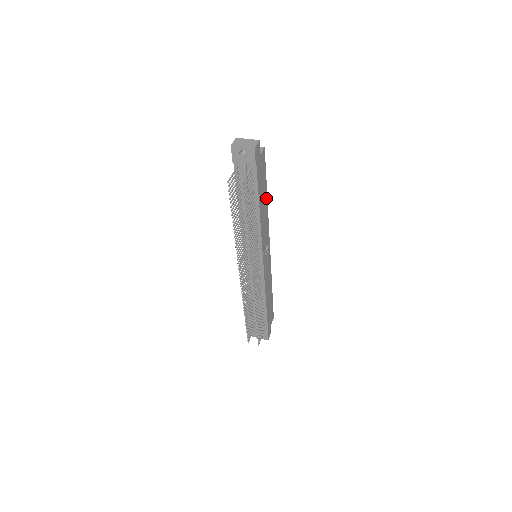
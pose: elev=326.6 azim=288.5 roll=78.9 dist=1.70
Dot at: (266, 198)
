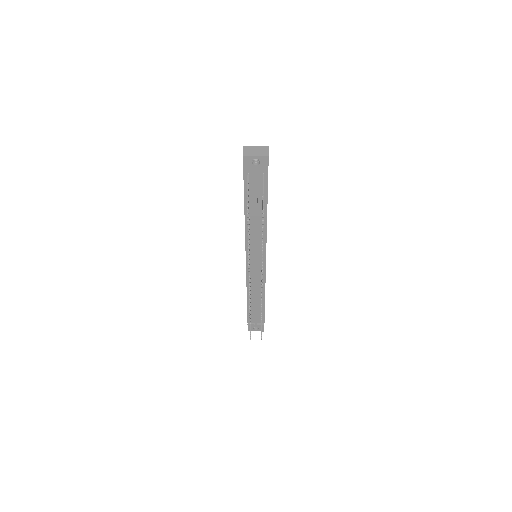
Dot at: occluded
